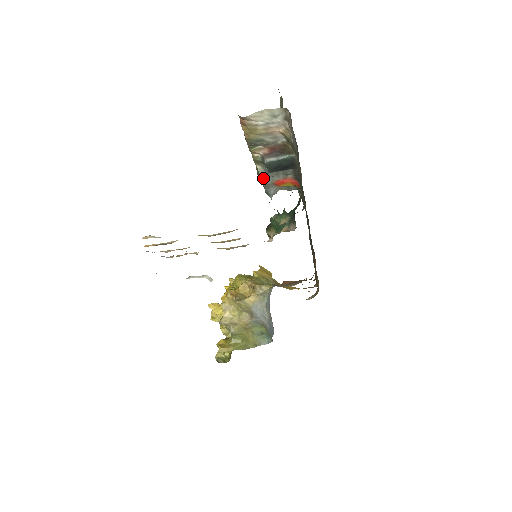
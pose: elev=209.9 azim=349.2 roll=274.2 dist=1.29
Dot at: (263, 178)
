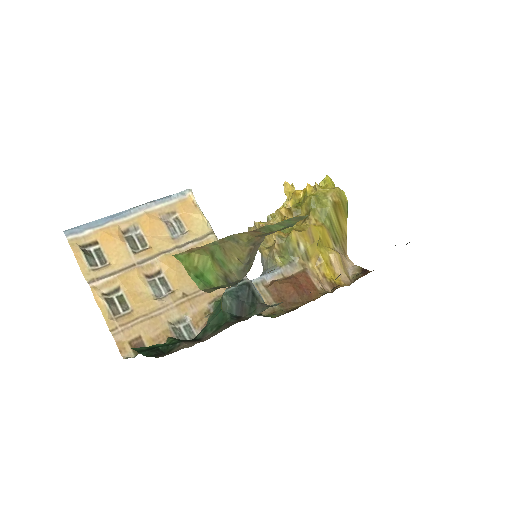
Dot at: occluded
